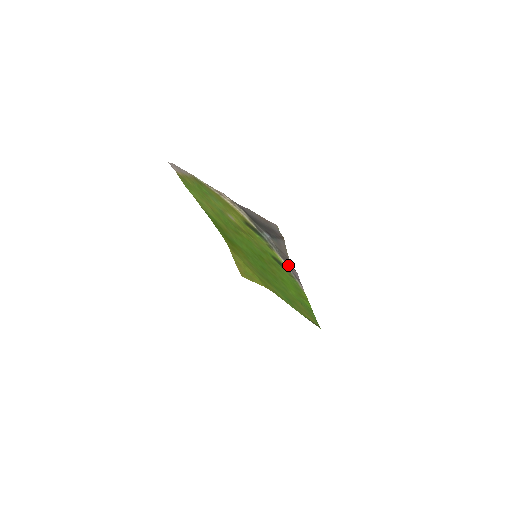
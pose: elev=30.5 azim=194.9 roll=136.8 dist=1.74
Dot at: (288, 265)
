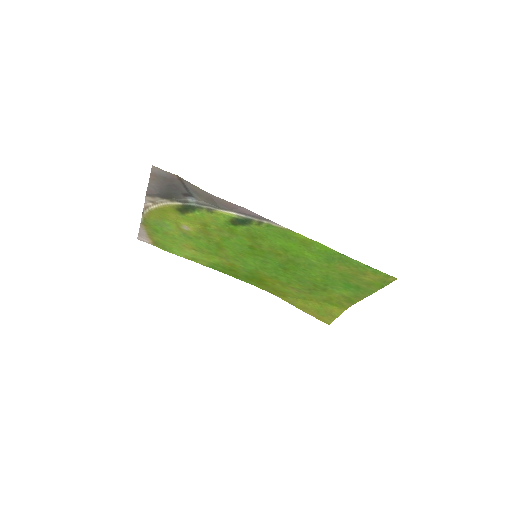
Dot at: (236, 211)
